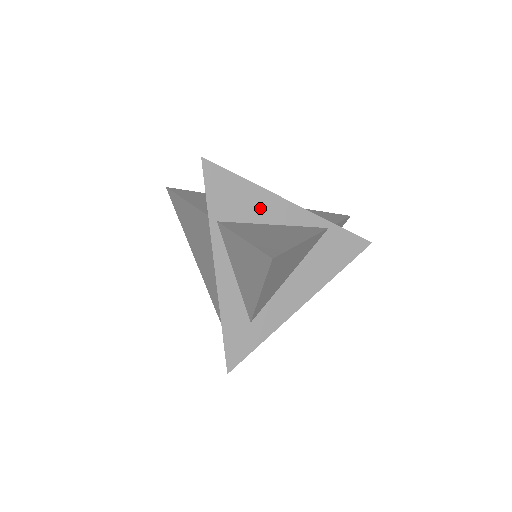
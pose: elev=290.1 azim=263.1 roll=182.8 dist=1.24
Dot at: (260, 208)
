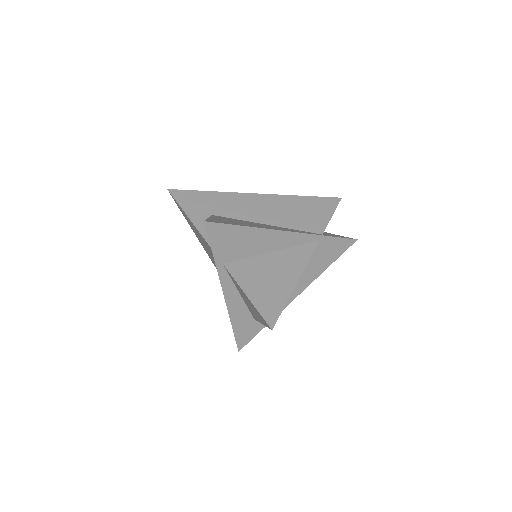
Dot at: (259, 244)
